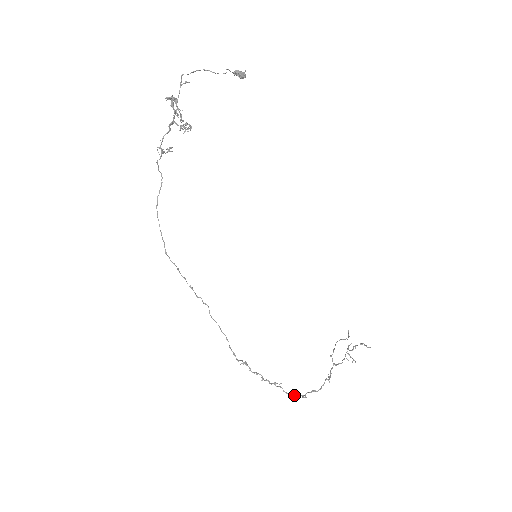
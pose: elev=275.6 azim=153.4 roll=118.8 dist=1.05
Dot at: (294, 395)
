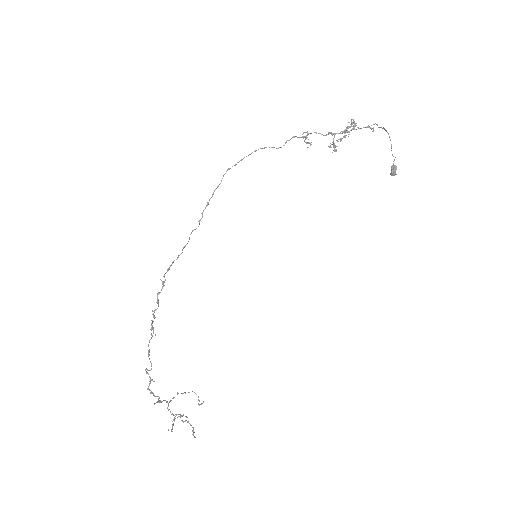
Dot at: (149, 355)
